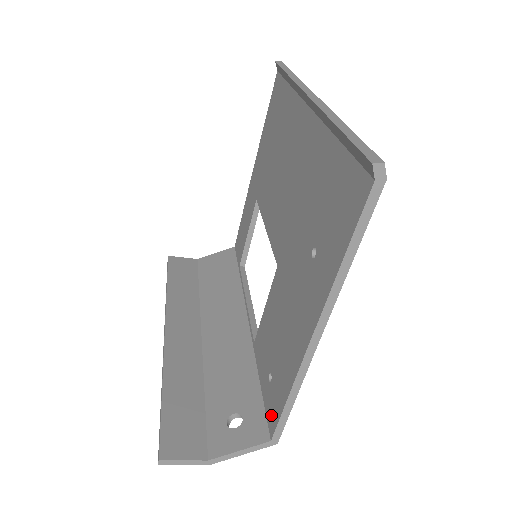
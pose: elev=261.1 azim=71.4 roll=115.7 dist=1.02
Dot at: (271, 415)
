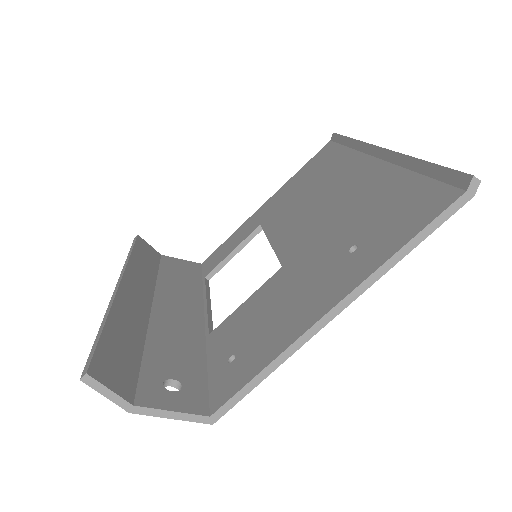
Dot at: (221, 392)
